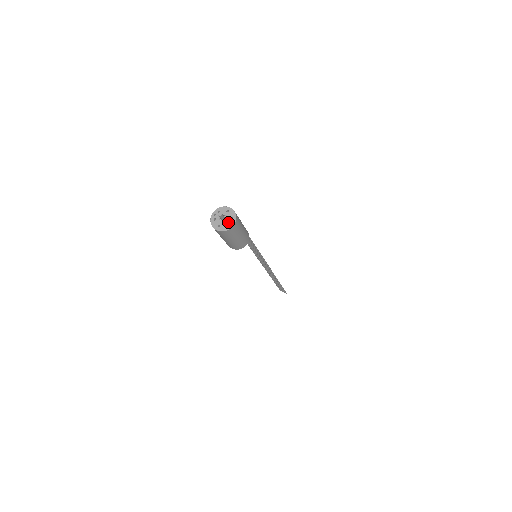
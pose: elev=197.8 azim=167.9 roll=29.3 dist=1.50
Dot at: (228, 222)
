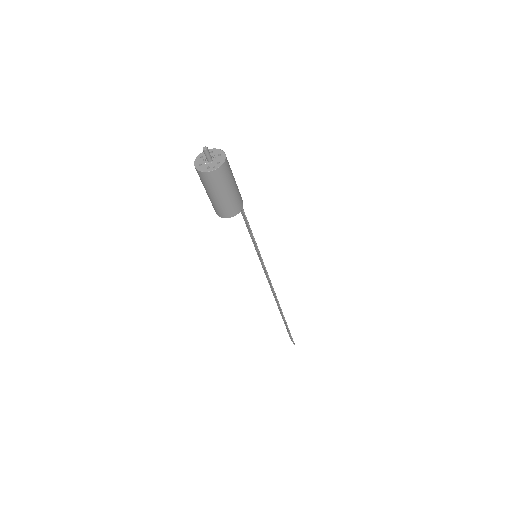
Dot at: (211, 165)
